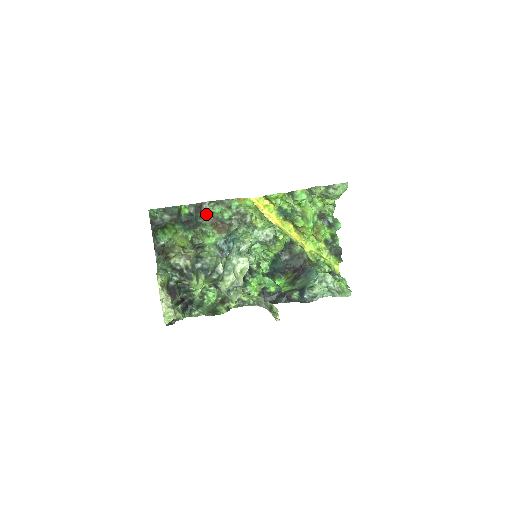
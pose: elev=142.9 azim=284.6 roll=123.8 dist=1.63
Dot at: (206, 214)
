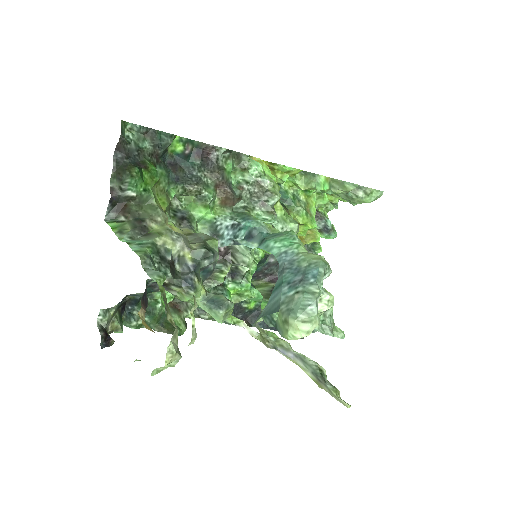
Dot at: (213, 168)
